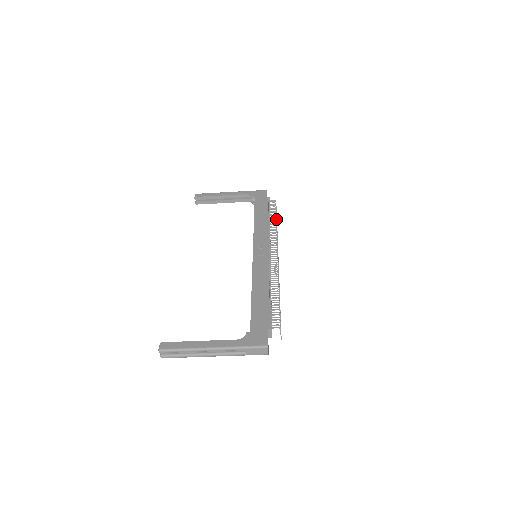
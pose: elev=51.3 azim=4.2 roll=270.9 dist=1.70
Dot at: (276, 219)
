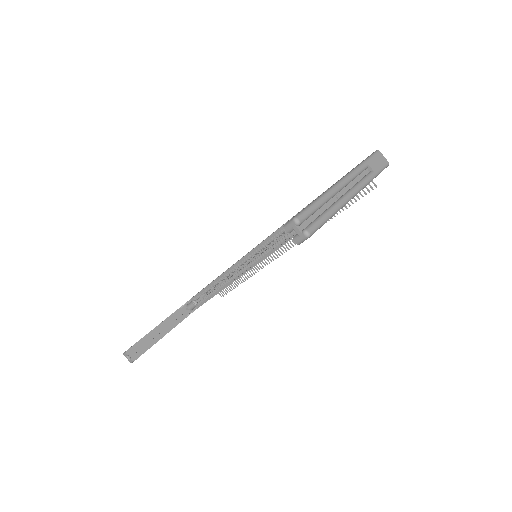
Dot at: occluded
